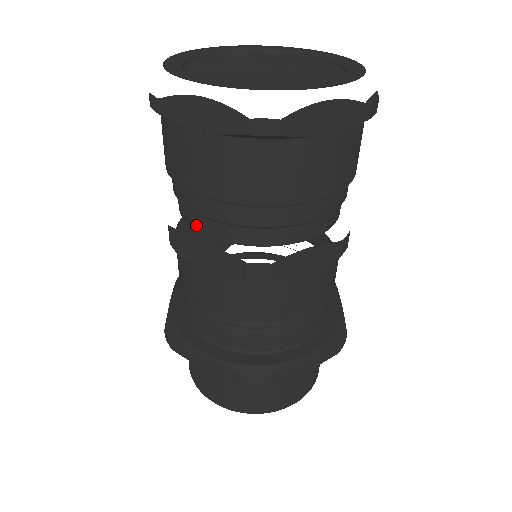
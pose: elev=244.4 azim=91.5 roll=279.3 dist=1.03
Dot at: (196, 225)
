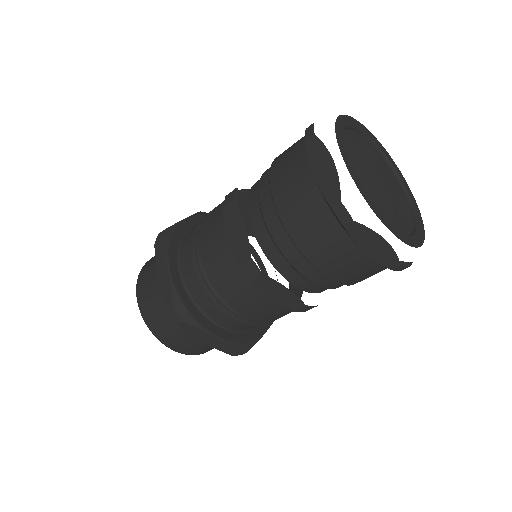
Dot at: (251, 207)
